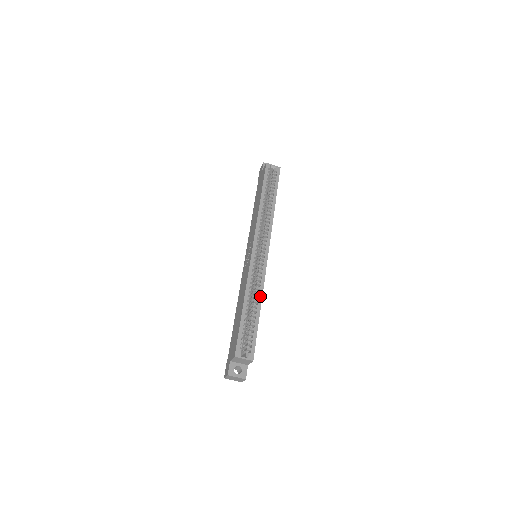
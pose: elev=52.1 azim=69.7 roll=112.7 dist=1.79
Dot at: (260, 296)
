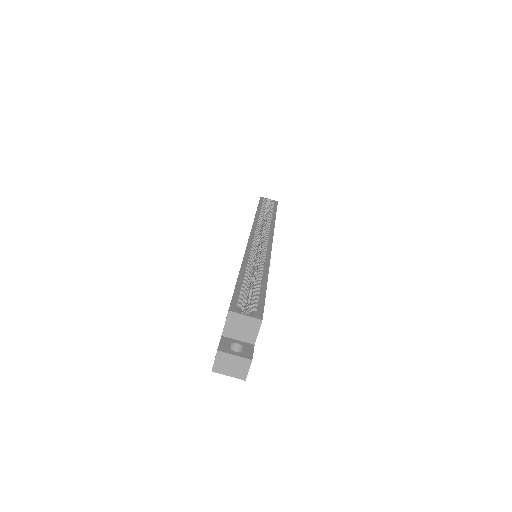
Dot at: (265, 268)
